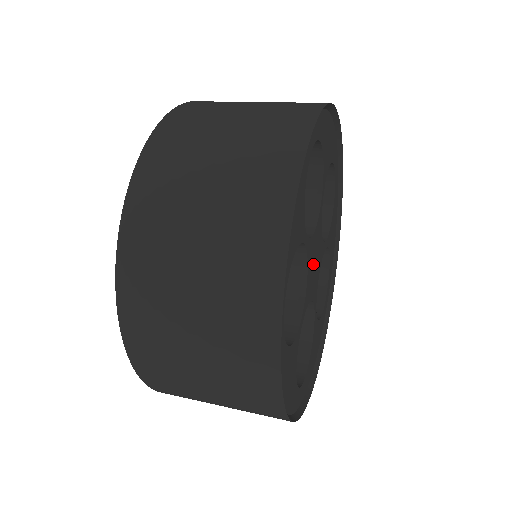
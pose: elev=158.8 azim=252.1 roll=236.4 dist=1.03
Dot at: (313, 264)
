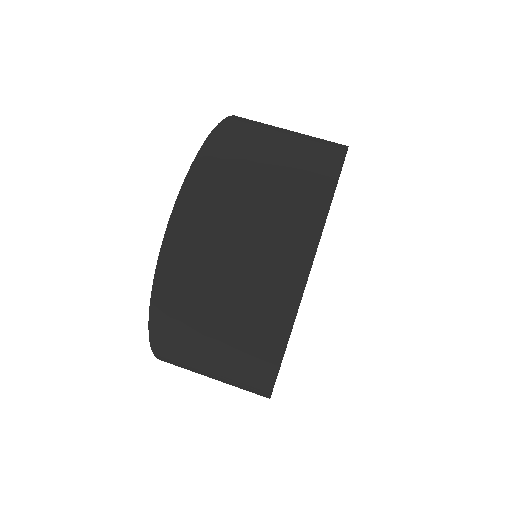
Dot at: occluded
